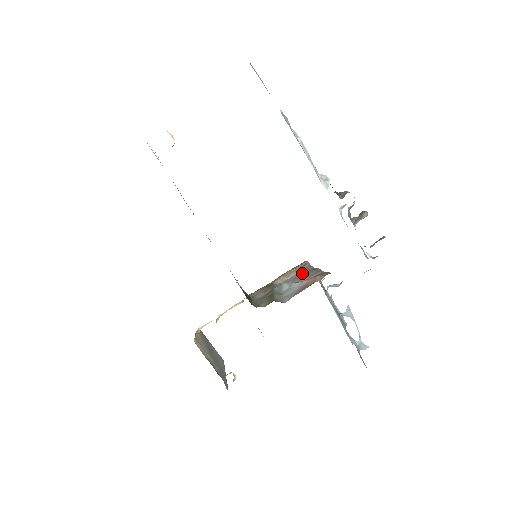
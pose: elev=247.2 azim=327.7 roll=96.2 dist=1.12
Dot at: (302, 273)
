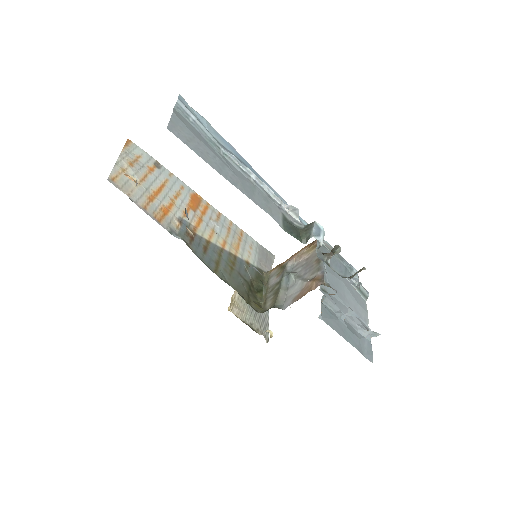
Dot at: (310, 260)
